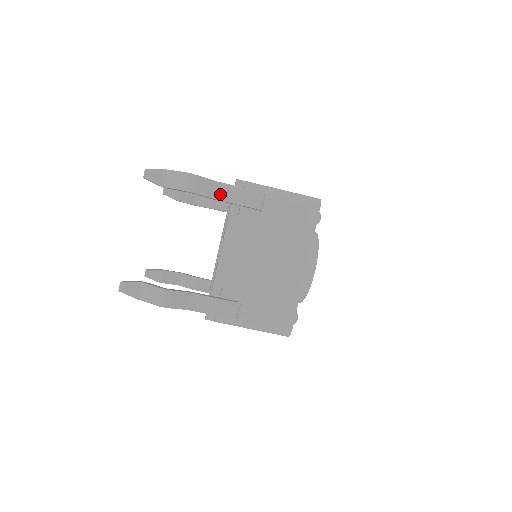
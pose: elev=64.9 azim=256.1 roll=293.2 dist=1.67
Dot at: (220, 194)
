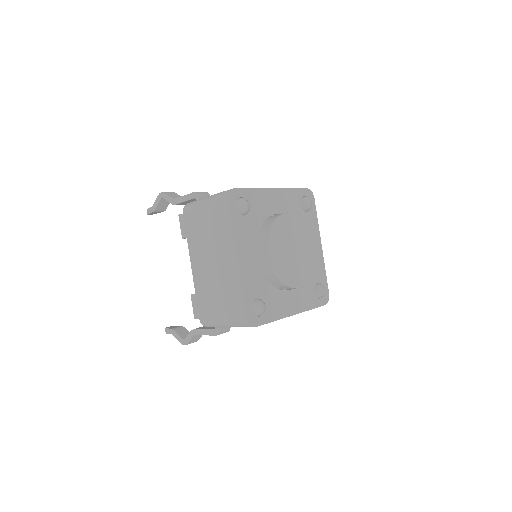
Dot at: occluded
